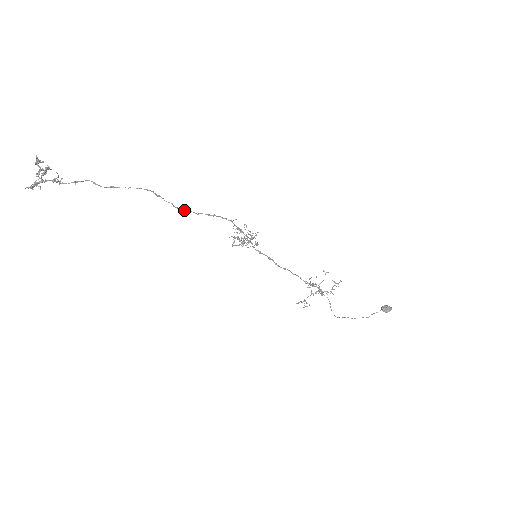
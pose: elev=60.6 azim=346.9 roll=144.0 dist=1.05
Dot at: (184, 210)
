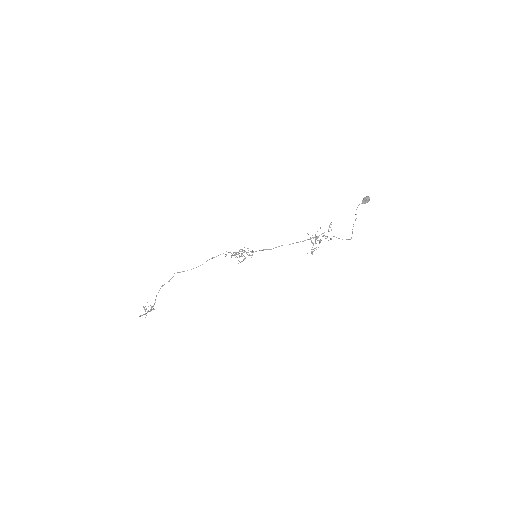
Dot at: occluded
